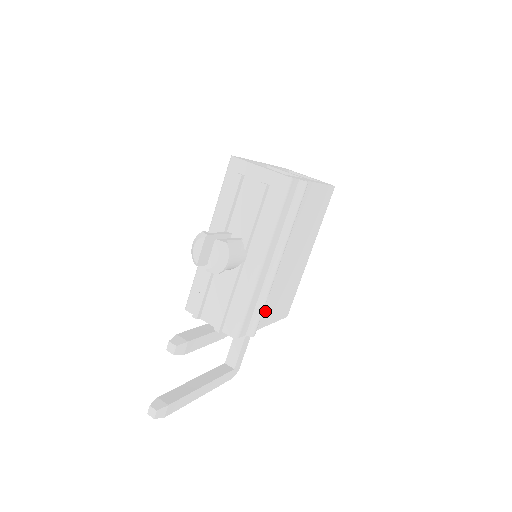
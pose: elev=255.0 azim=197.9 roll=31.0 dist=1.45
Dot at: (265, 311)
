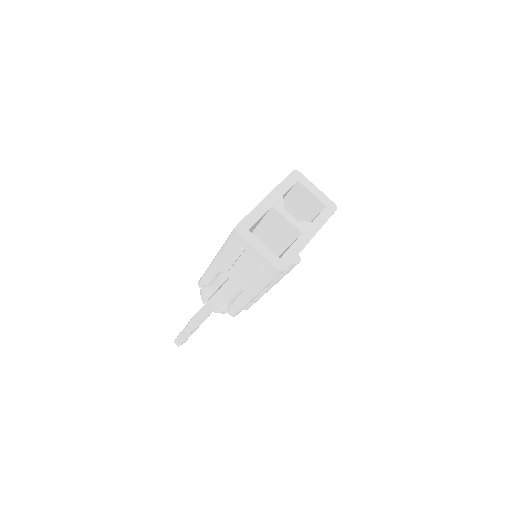
Dot at: occluded
